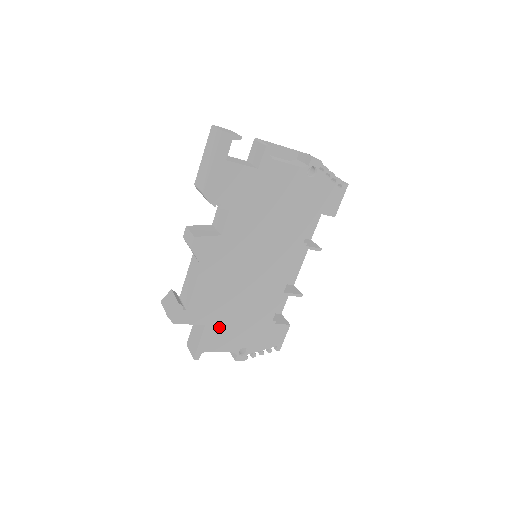
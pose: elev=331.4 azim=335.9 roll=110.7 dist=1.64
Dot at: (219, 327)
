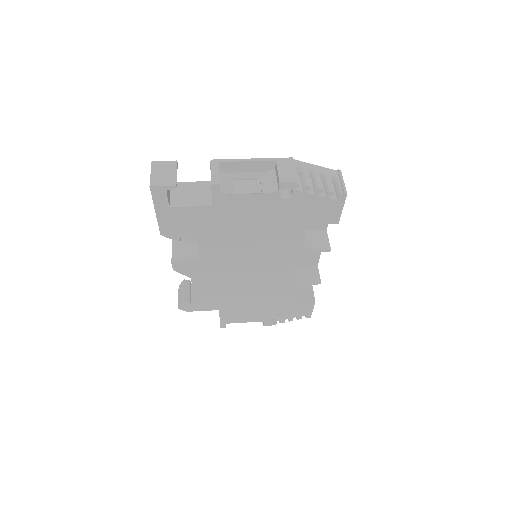
Dot at: (234, 310)
